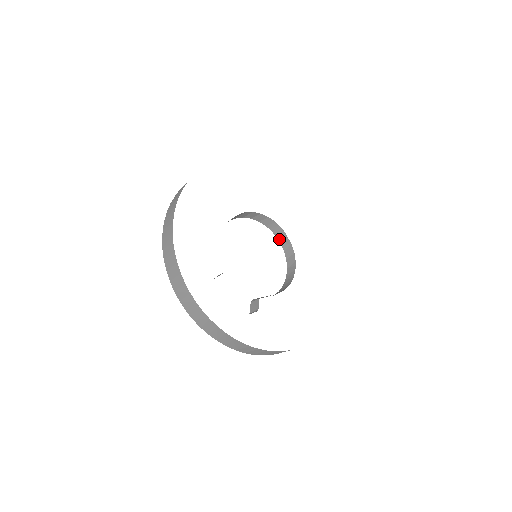
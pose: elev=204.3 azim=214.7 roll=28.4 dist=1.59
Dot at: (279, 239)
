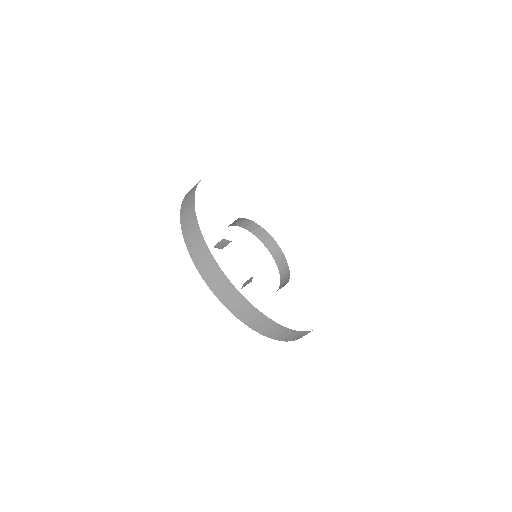
Dot at: (277, 262)
